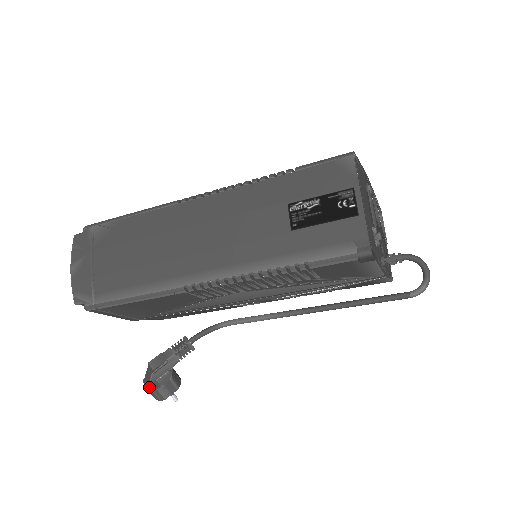
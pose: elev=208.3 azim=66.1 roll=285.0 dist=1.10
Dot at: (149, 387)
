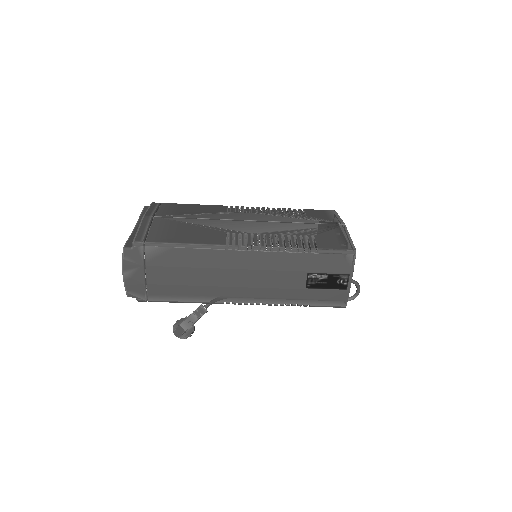
Dot at: (180, 338)
